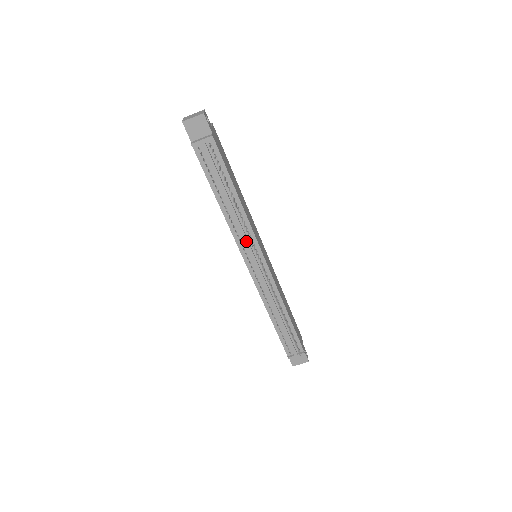
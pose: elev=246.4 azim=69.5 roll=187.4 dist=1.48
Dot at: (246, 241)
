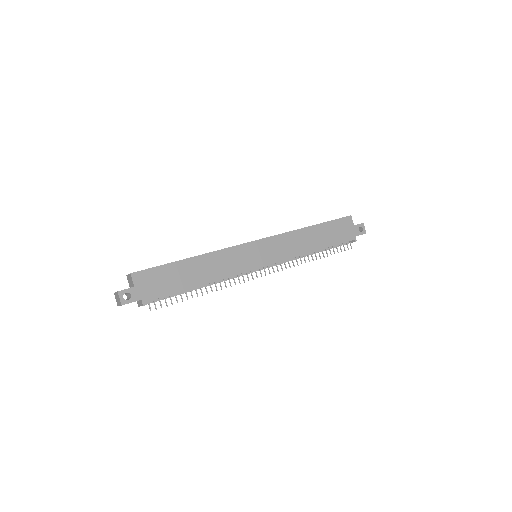
Dot at: occluded
